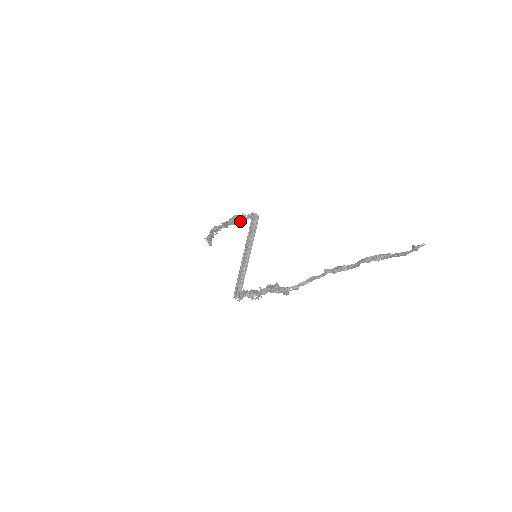
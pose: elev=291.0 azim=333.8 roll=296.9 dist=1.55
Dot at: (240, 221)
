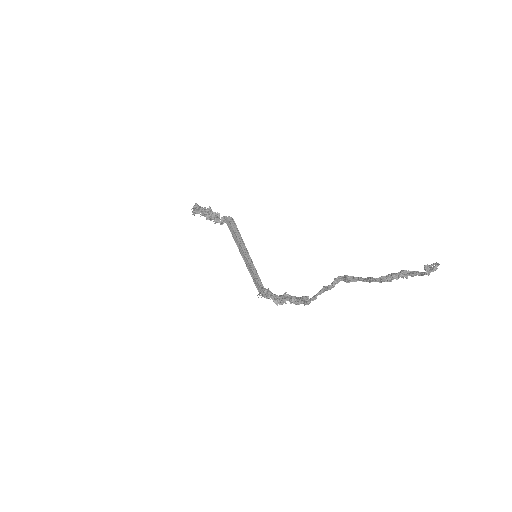
Dot at: occluded
